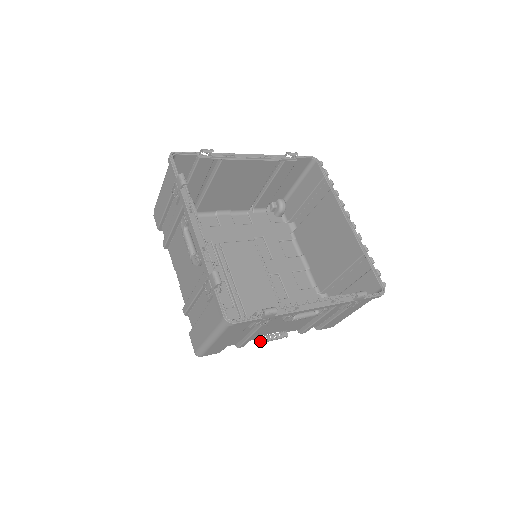
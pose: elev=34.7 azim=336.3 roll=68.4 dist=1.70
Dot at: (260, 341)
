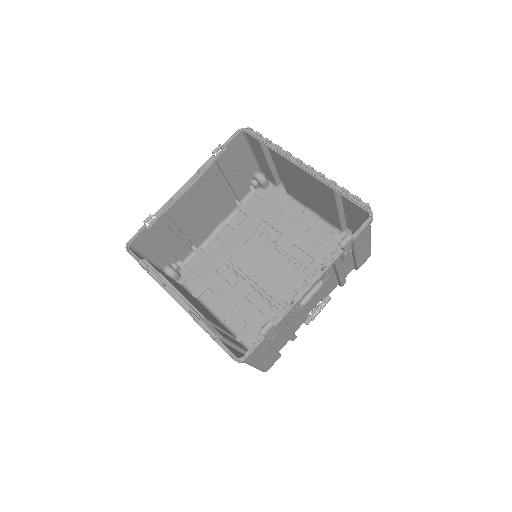
Dot at: (309, 321)
